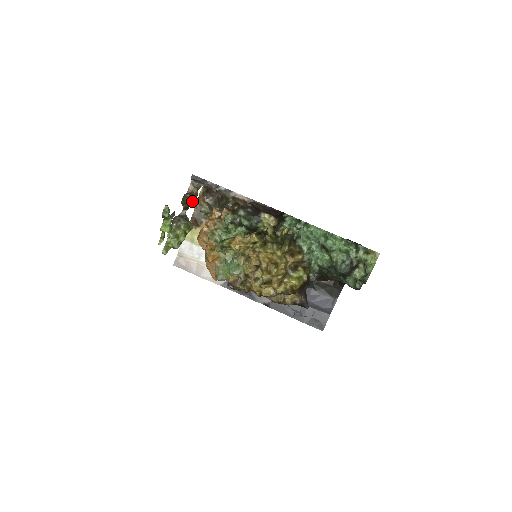
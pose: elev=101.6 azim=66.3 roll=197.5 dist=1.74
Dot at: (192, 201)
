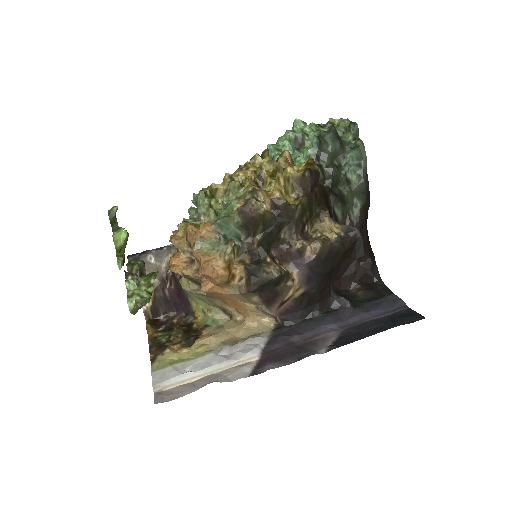
Dot at: (140, 260)
